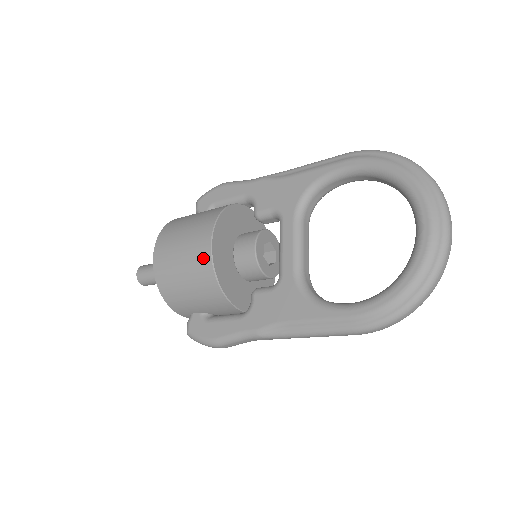
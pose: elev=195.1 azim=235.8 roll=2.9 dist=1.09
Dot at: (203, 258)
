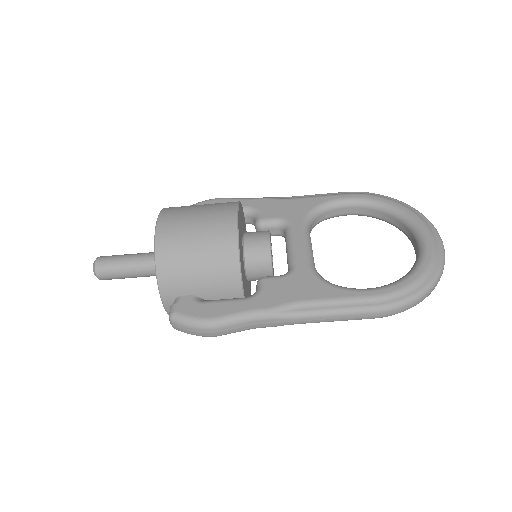
Dot at: (227, 227)
